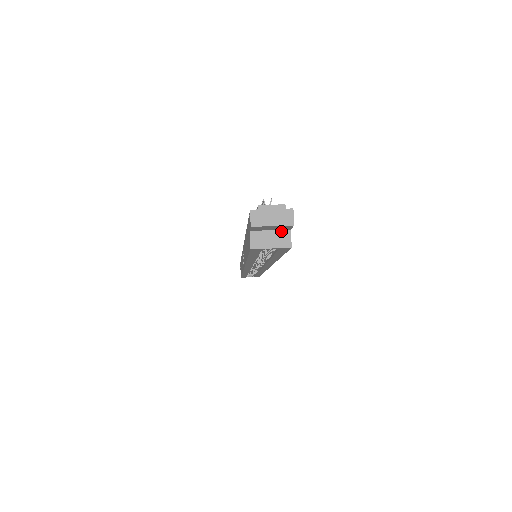
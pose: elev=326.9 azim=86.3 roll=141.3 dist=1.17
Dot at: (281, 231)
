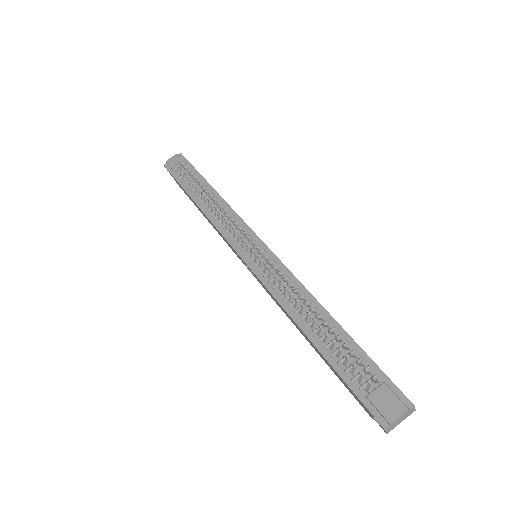
Dot at: occluded
